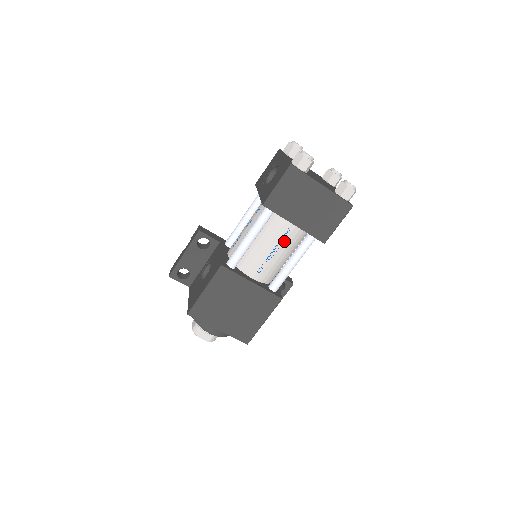
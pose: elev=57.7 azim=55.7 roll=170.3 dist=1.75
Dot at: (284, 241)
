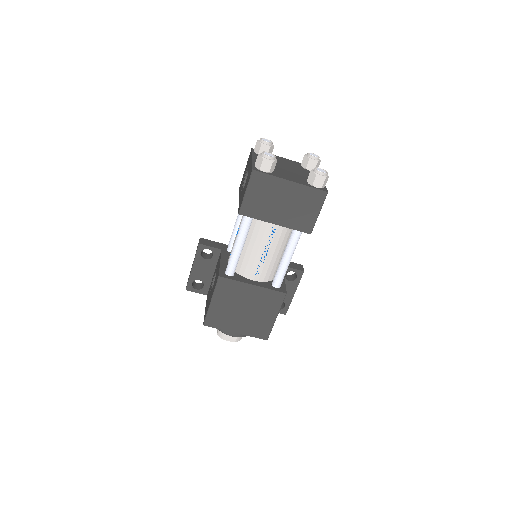
Dot at: (272, 240)
